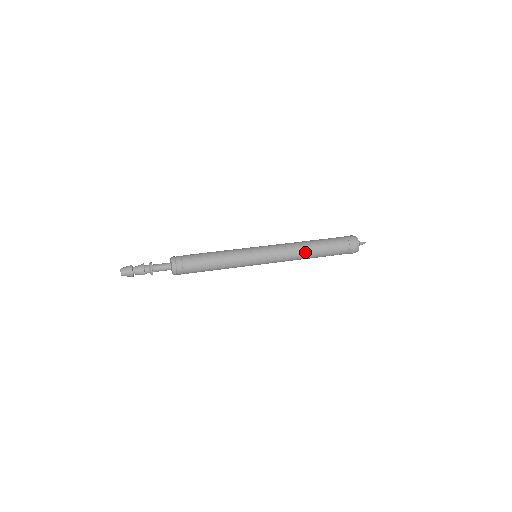
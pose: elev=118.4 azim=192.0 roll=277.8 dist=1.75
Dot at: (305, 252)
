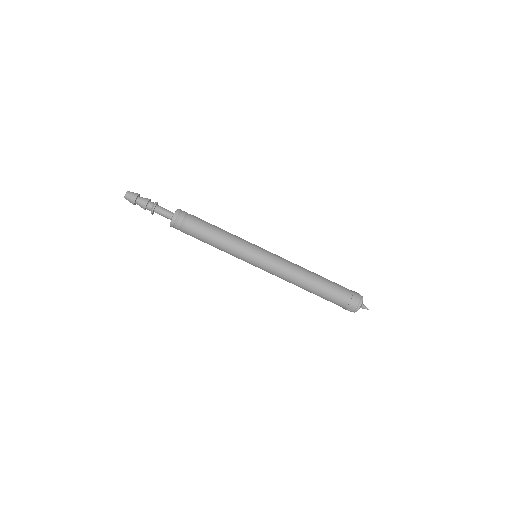
Dot at: (304, 280)
